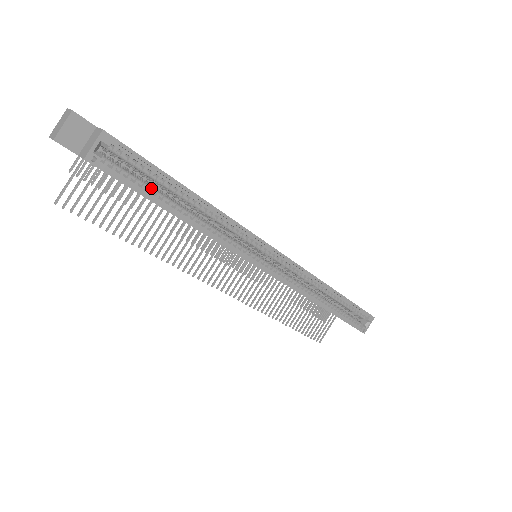
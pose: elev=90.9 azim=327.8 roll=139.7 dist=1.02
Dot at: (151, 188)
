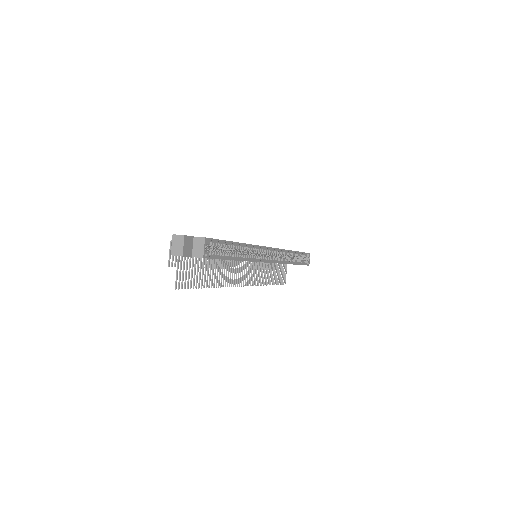
Dot at: (224, 253)
